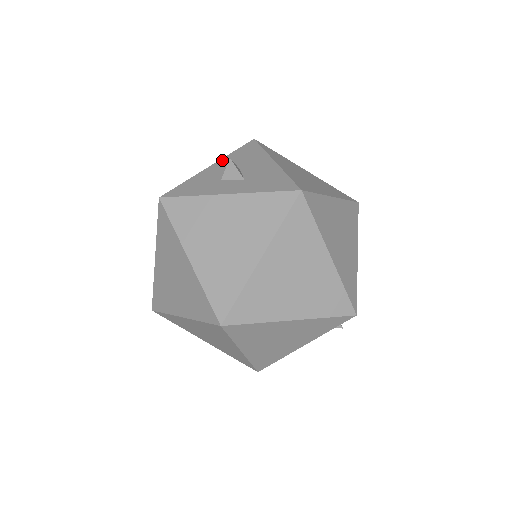
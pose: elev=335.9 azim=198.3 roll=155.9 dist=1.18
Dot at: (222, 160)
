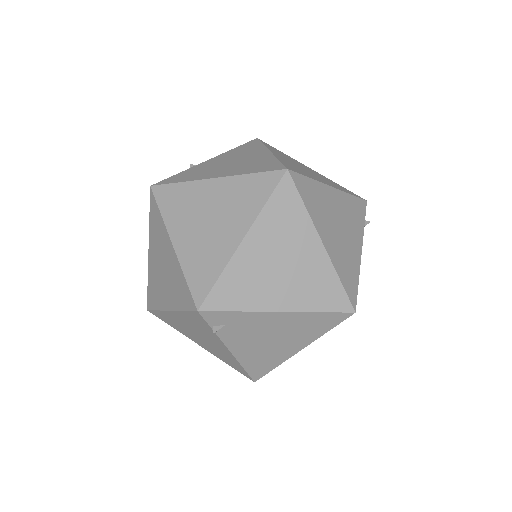
Dot at: occluded
